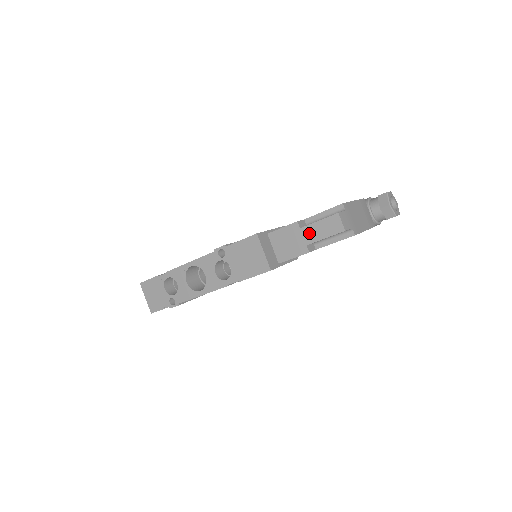
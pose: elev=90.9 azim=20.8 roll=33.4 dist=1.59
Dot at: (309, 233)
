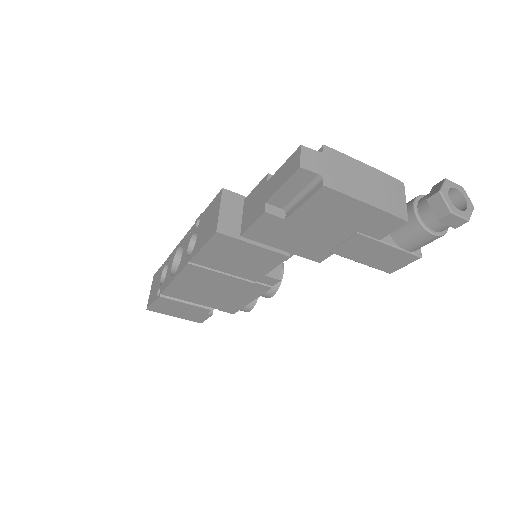
Dot at: (272, 185)
